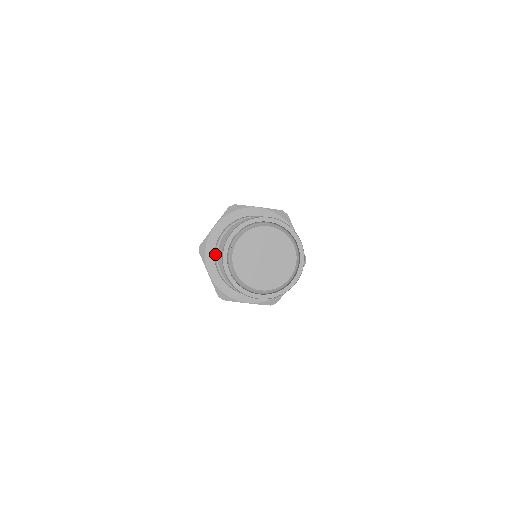
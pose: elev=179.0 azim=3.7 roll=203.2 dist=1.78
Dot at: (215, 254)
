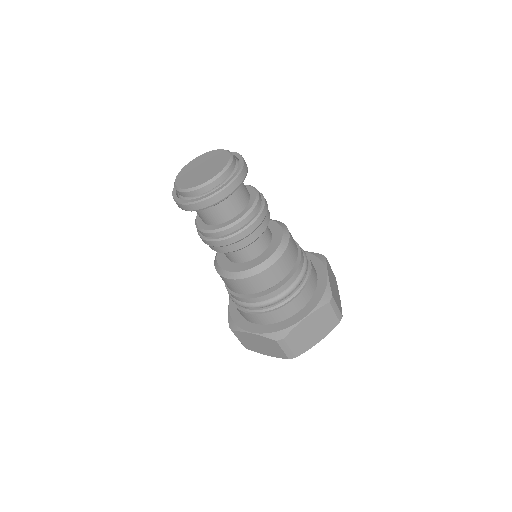
Dot at: (232, 299)
